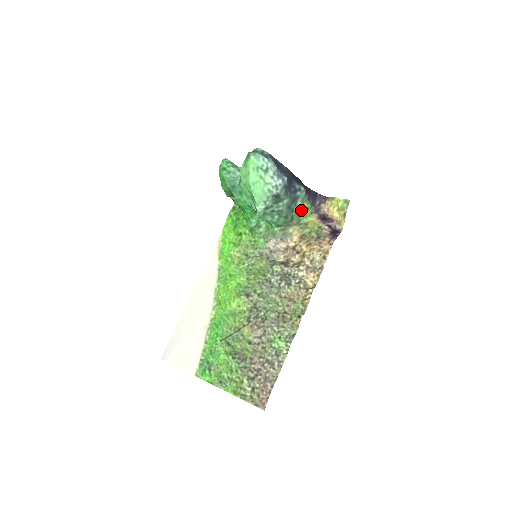
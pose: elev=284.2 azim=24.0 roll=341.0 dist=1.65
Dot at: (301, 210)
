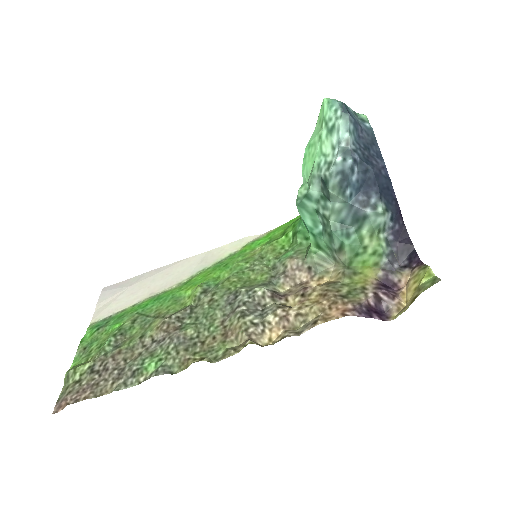
Dot at: (363, 247)
